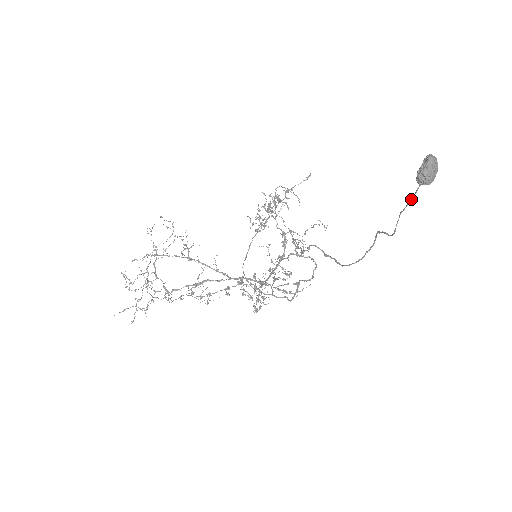
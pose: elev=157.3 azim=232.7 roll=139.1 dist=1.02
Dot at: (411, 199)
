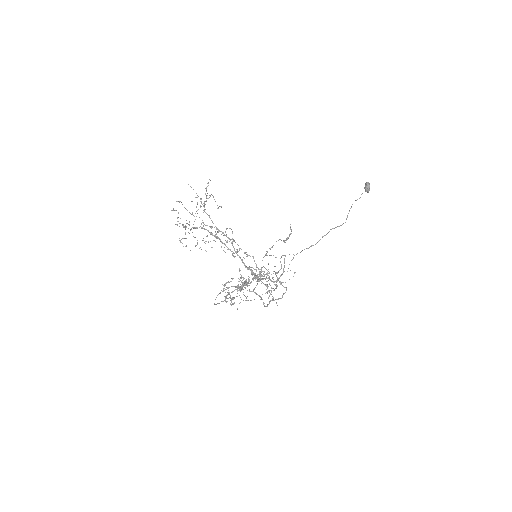
Dot at: occluded
